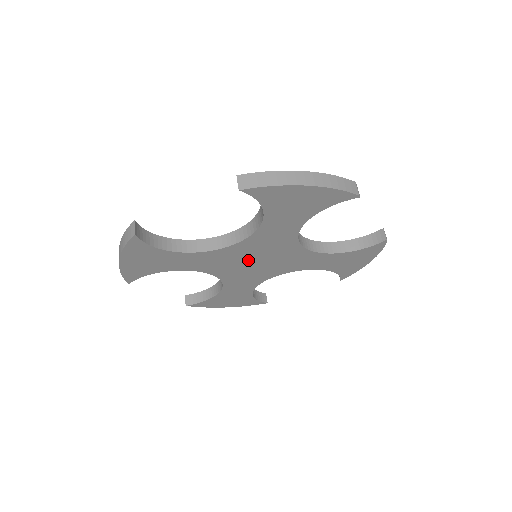
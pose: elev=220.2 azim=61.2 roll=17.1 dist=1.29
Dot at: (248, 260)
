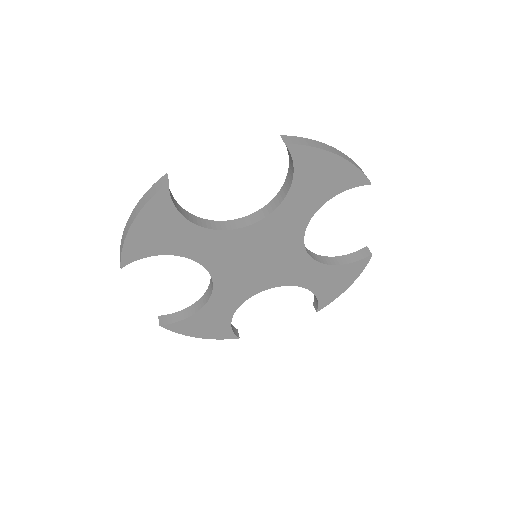
Dot at: (251, 255)
